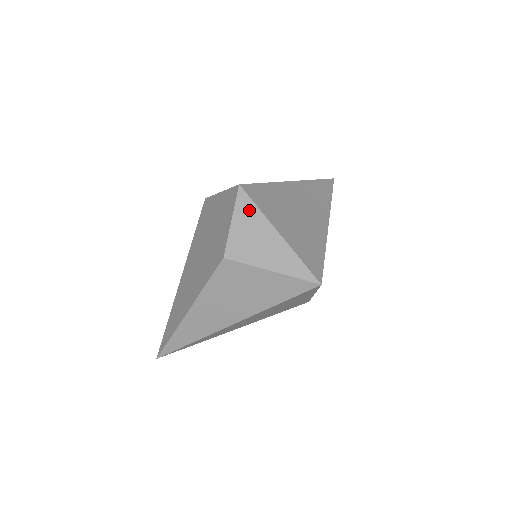
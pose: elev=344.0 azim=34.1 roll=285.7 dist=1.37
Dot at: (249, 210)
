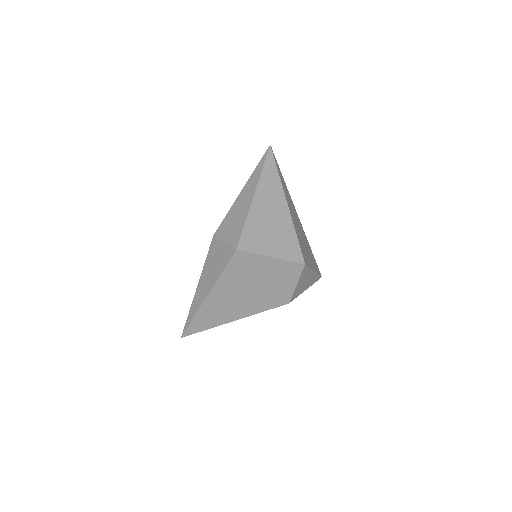
Dot at: (306, 273)
